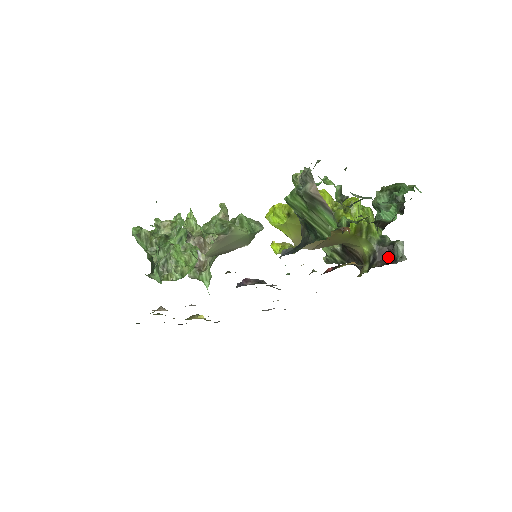
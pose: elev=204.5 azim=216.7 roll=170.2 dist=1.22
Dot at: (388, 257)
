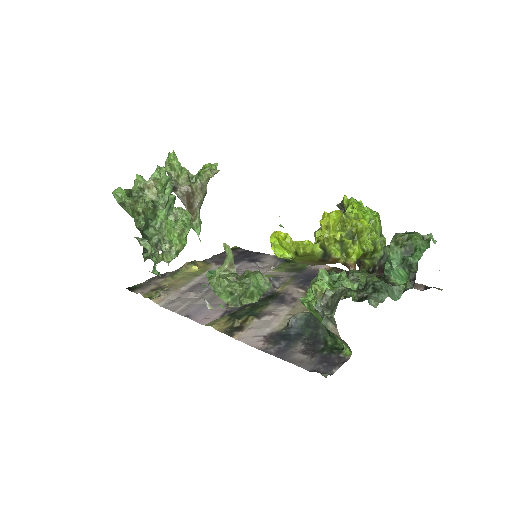
Dot at: occluded
